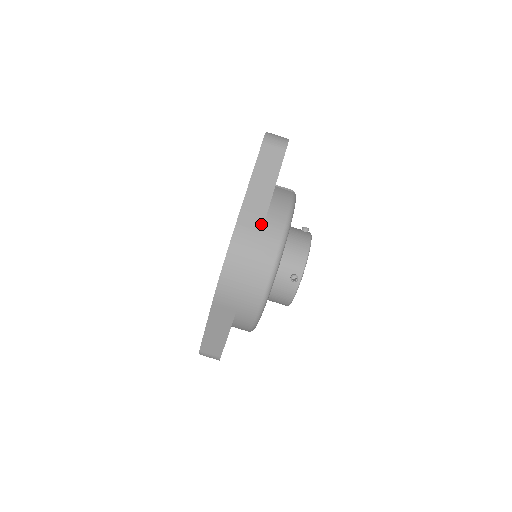
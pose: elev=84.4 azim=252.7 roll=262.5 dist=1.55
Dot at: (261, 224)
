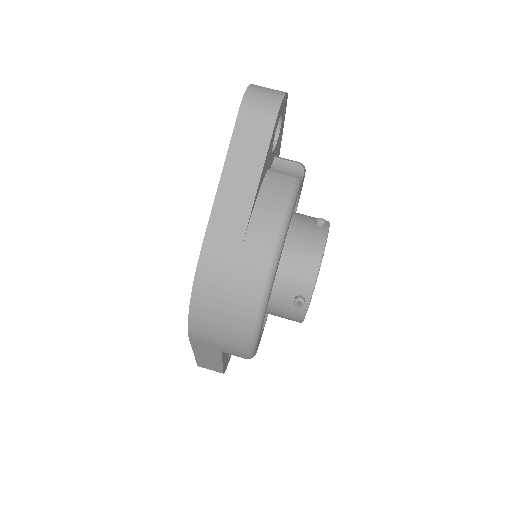
Dot at: (238, 245)
